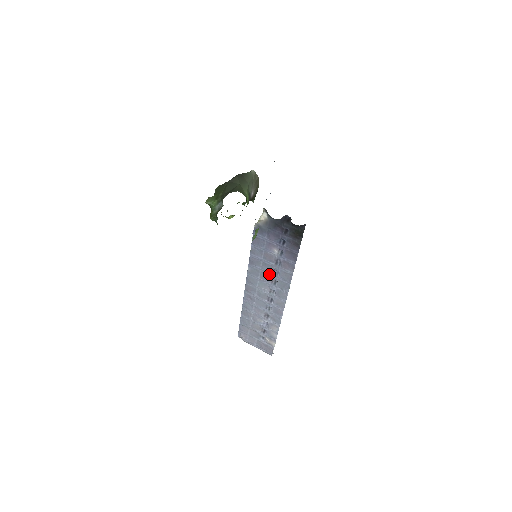
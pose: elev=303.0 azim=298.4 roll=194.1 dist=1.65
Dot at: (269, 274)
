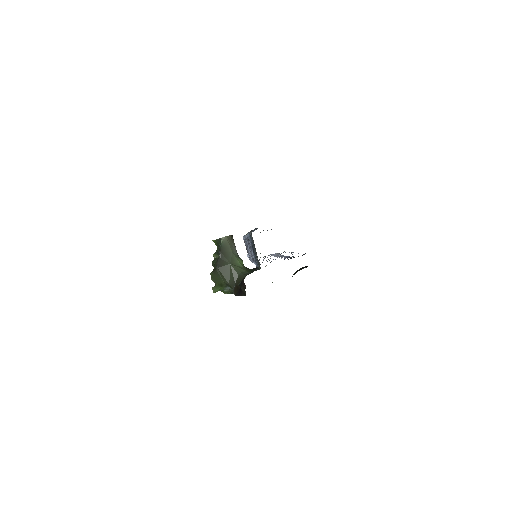
Dot at: occluded
